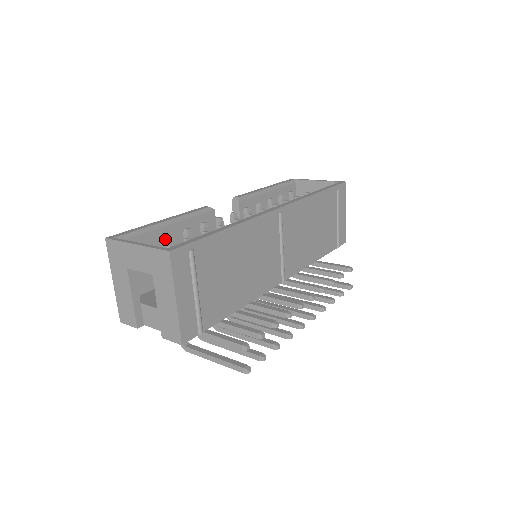
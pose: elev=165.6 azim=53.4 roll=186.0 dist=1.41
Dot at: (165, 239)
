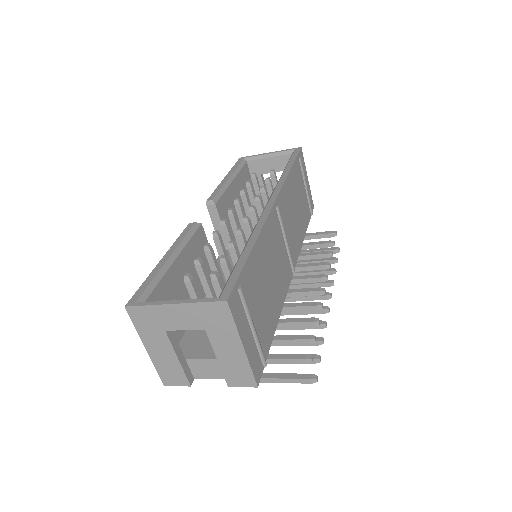
Dot at: (184, 280)
